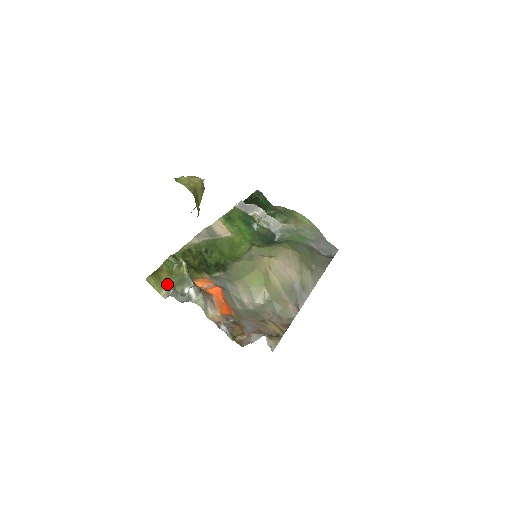
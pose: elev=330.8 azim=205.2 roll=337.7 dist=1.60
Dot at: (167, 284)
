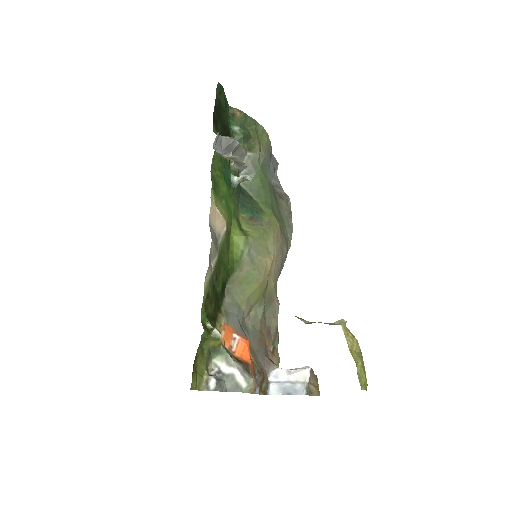
Dot at: (201, 369)
